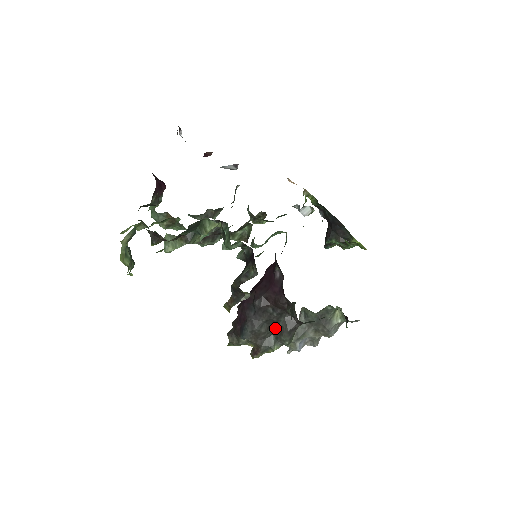
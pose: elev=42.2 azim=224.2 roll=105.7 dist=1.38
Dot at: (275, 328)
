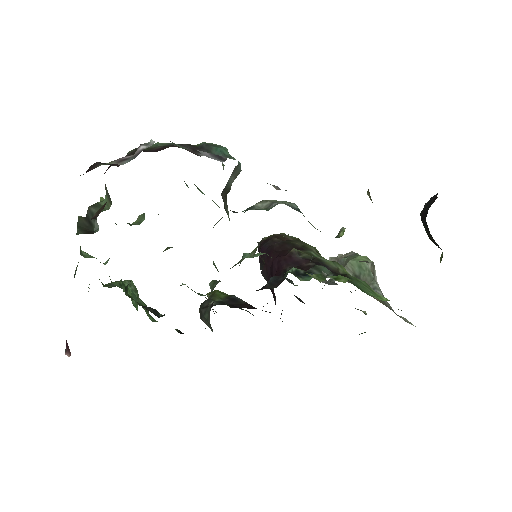
Dot at: occluded
